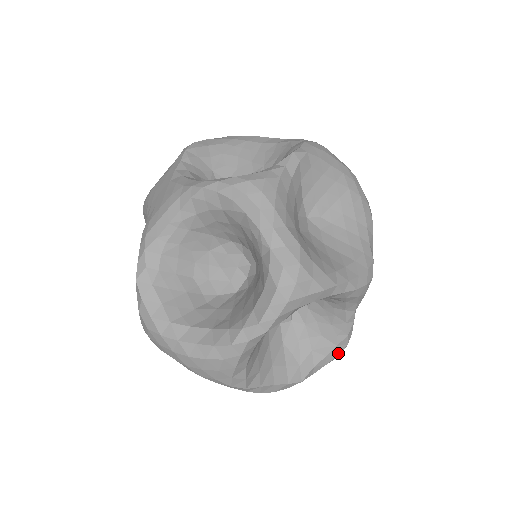
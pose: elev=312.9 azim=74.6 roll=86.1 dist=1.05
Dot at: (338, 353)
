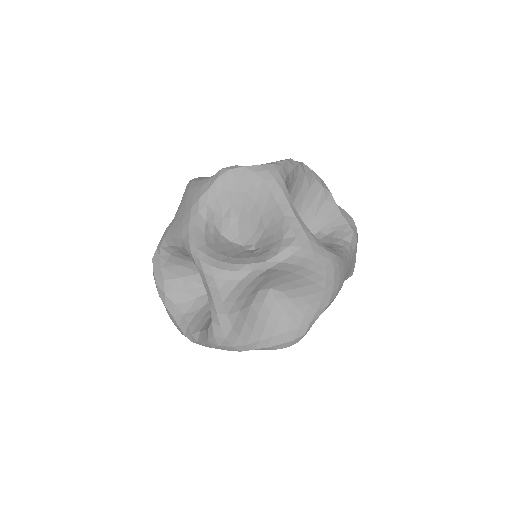
Dot at: occluded
